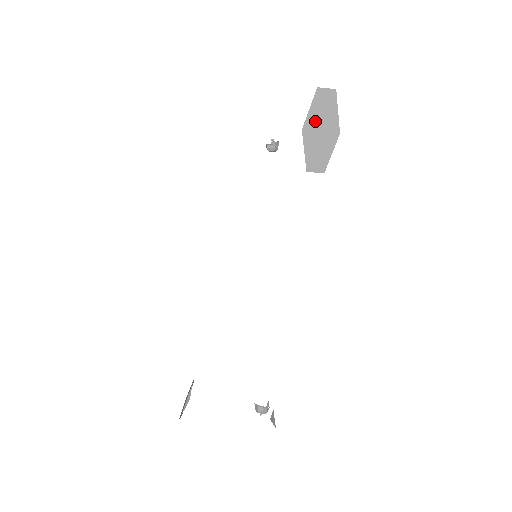
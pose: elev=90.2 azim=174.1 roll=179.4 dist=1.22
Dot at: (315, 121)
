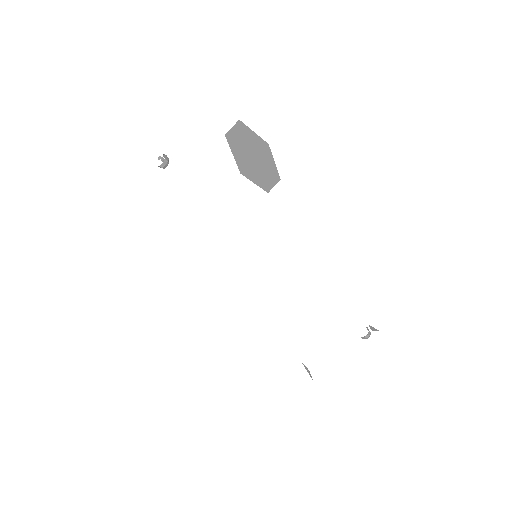
Dot at: (244, 157)
